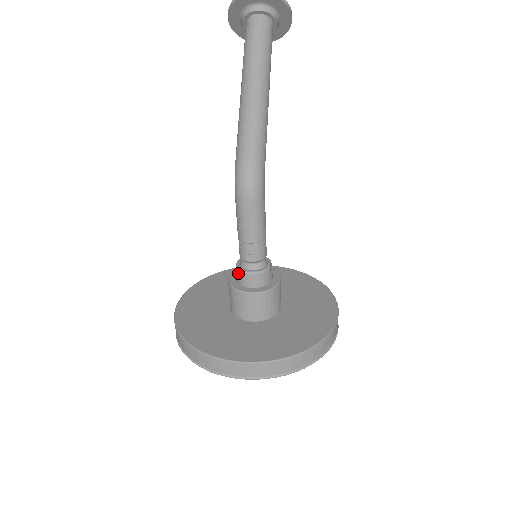
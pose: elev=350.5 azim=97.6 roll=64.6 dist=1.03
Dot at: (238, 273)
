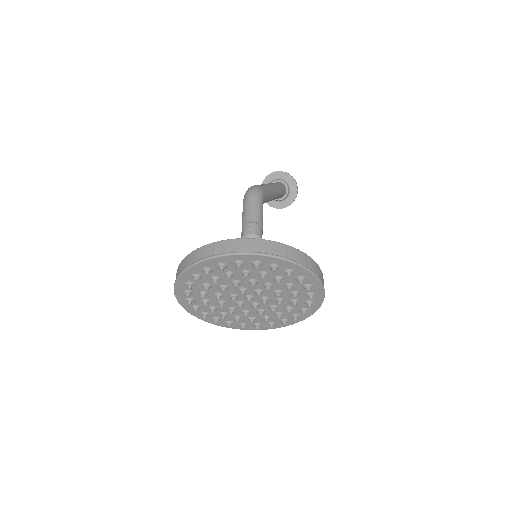
Dot at: occluded
